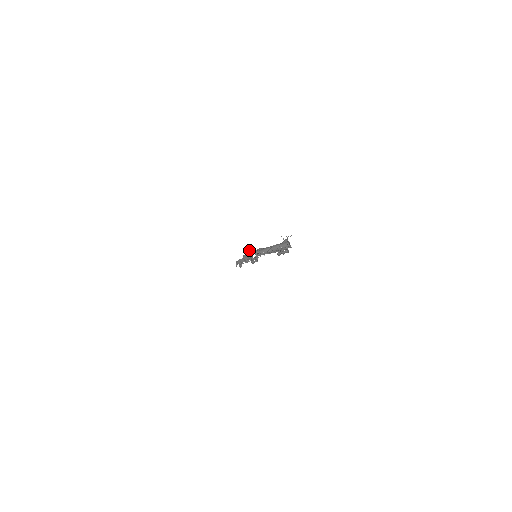
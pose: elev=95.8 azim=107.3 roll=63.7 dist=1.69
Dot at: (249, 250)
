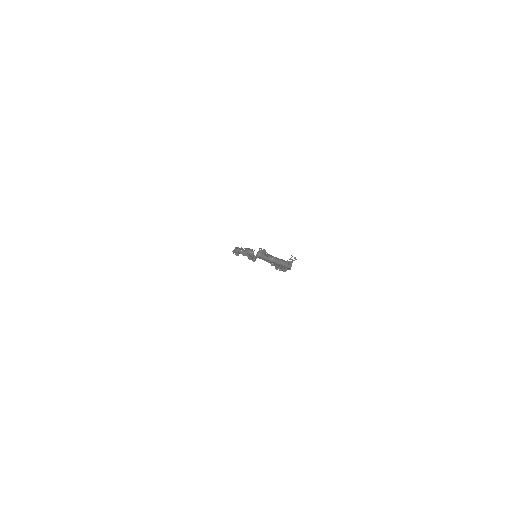
Dot at: occluded
